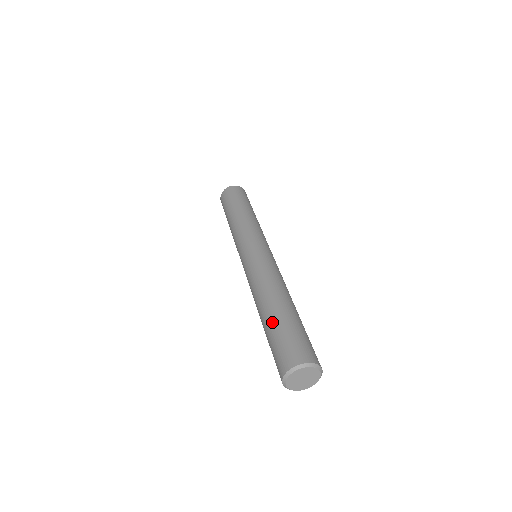
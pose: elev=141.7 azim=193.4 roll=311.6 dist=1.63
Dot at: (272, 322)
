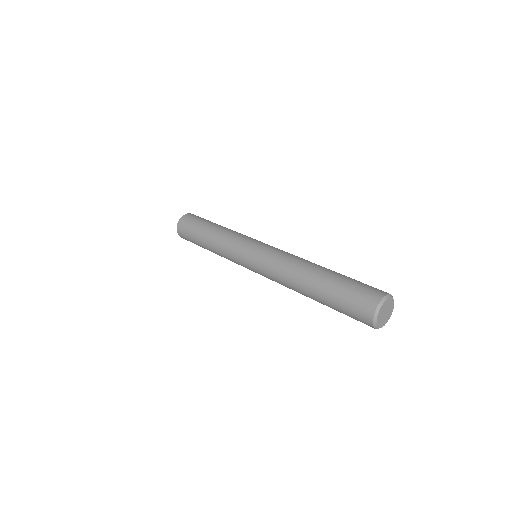
Dot at: (325, 294)
